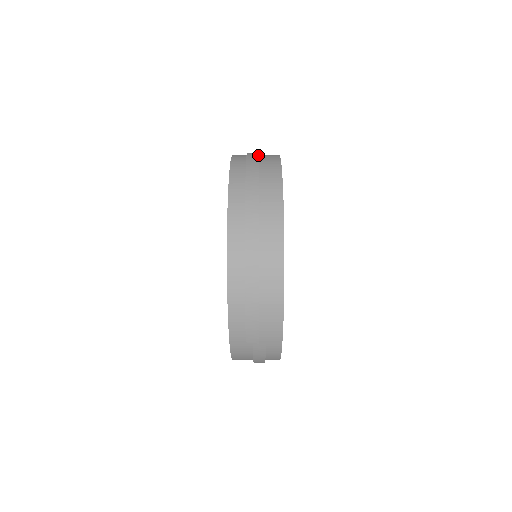
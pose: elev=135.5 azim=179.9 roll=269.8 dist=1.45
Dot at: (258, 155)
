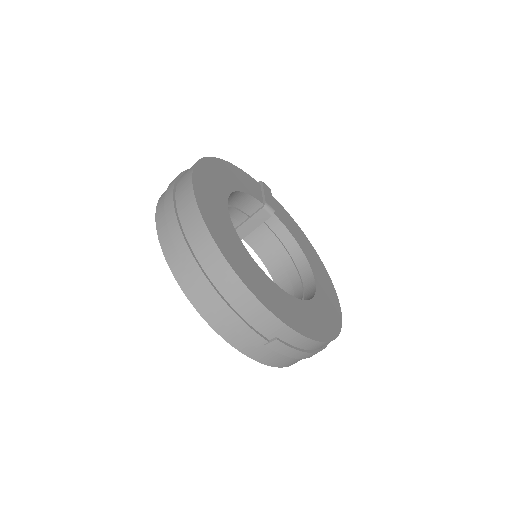
Dot at: occluded
